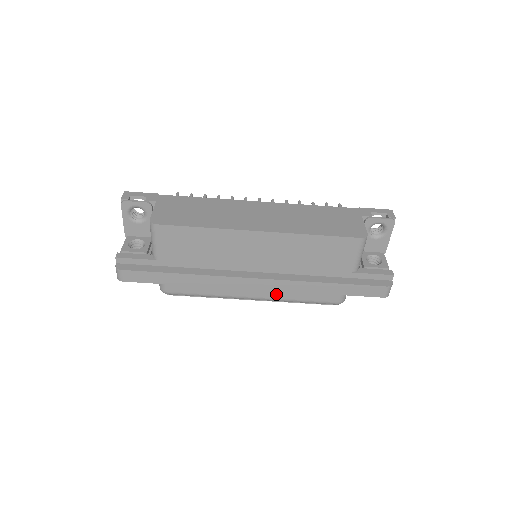
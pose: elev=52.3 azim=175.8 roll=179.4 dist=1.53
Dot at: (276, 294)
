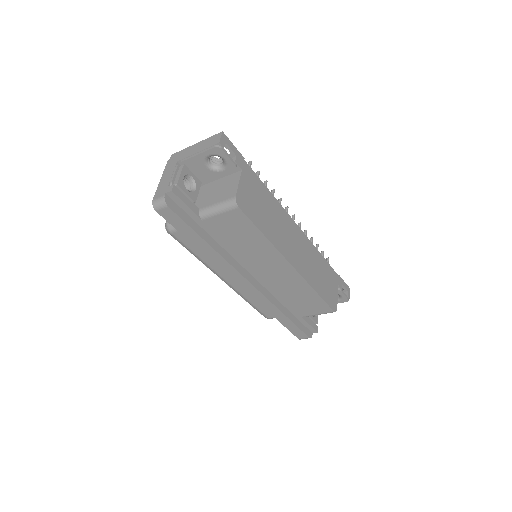
Dot at: (242, 290)
